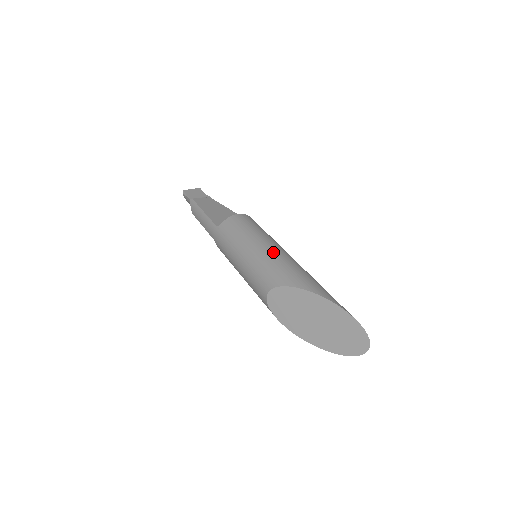
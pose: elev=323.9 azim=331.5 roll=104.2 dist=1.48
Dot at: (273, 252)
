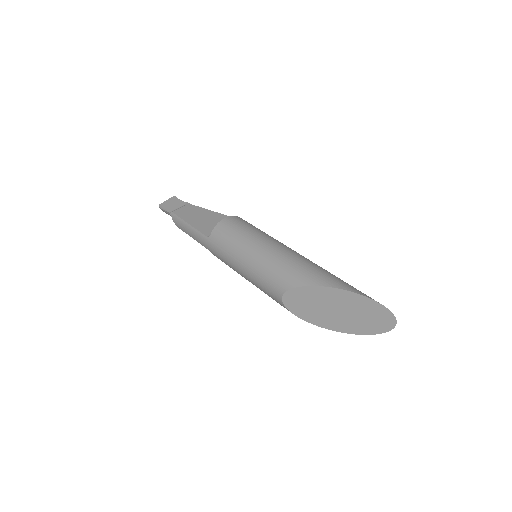
Dot at: (274, 252)
